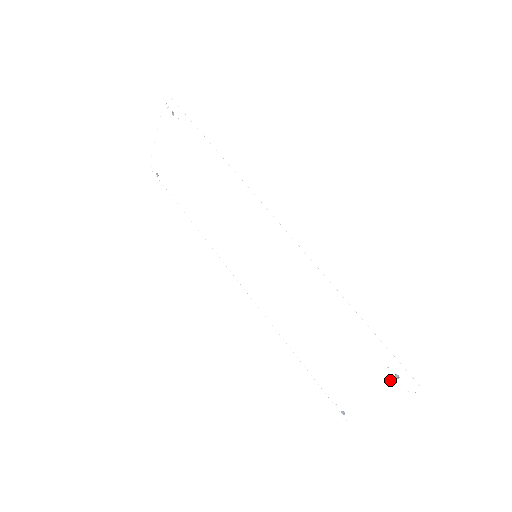
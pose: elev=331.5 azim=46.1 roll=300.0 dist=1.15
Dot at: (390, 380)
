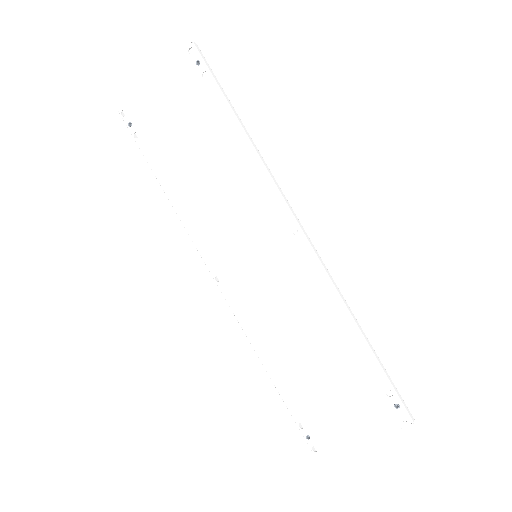
Dot at: (387, 409)
